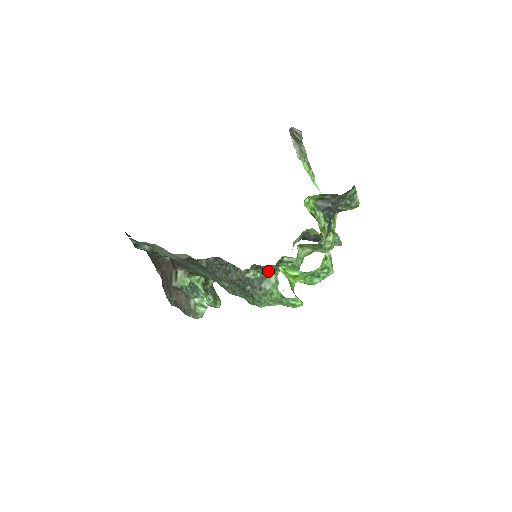
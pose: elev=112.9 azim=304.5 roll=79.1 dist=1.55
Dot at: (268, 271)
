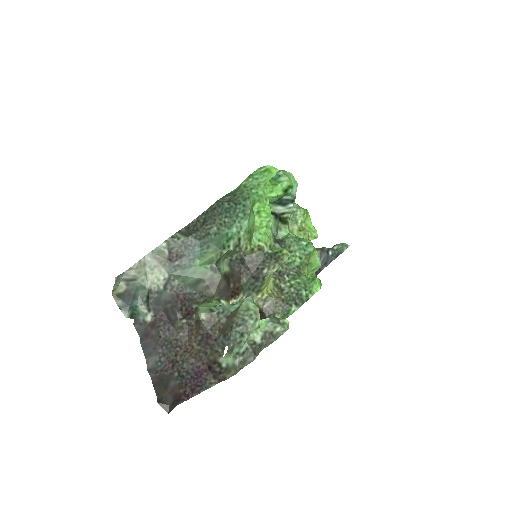
Dot at: (293, 270)
